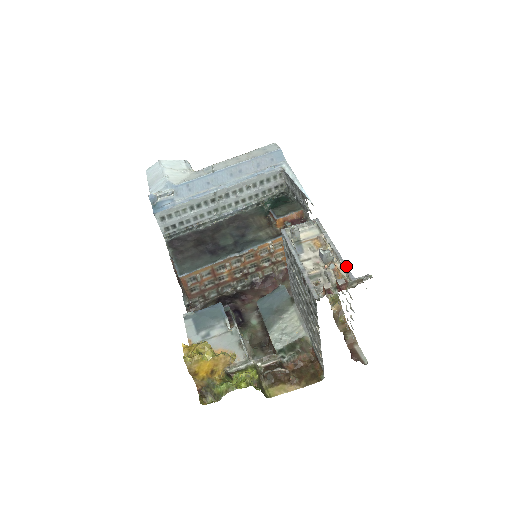
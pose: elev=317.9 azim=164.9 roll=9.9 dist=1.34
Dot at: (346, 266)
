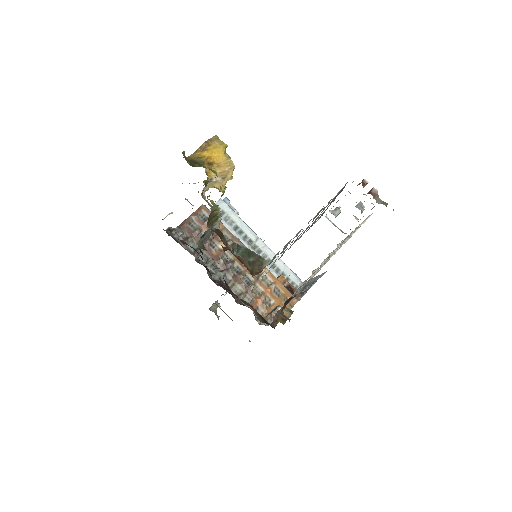
Dot at: occluded
